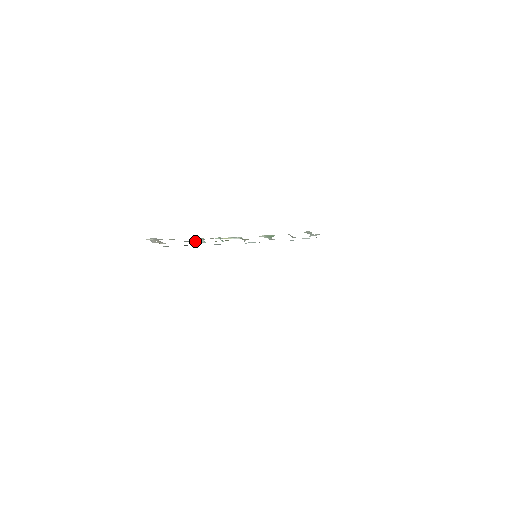
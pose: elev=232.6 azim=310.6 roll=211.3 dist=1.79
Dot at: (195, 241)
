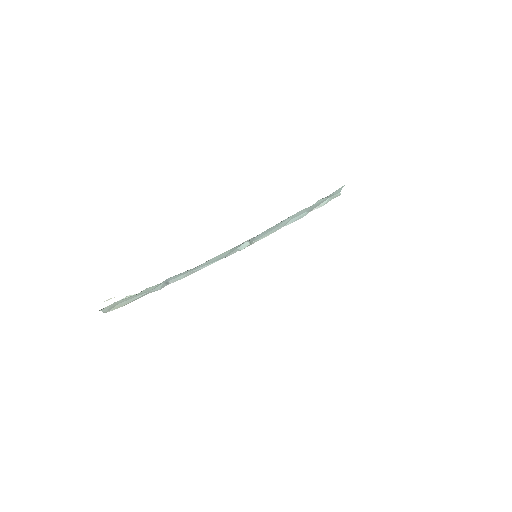
Dot at: occluded
